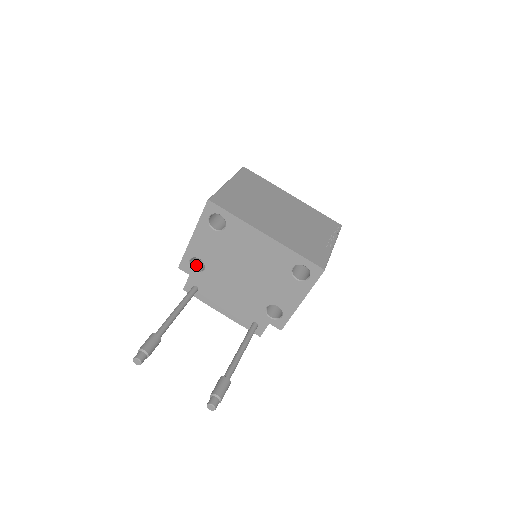
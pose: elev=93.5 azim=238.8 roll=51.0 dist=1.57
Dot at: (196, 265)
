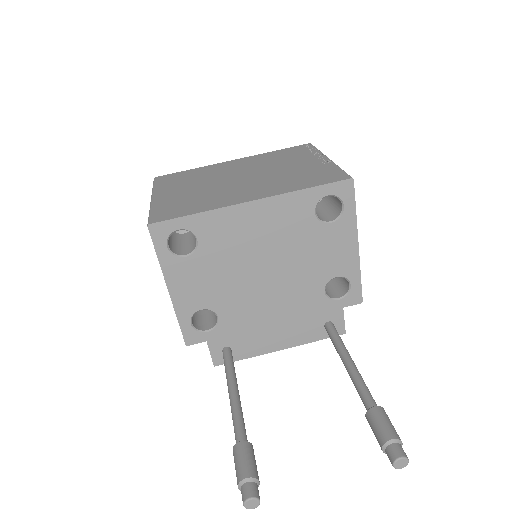
Dot at: (203, 324)
